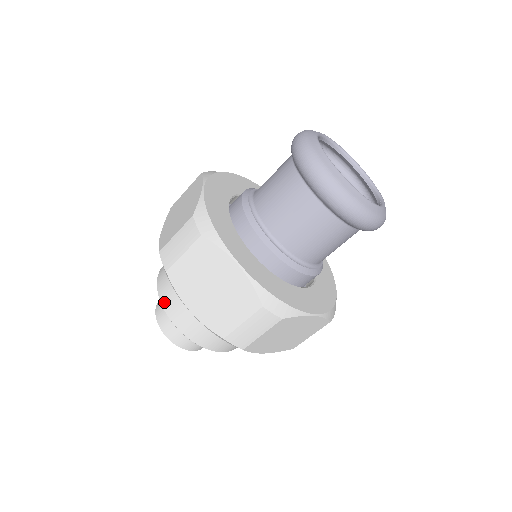
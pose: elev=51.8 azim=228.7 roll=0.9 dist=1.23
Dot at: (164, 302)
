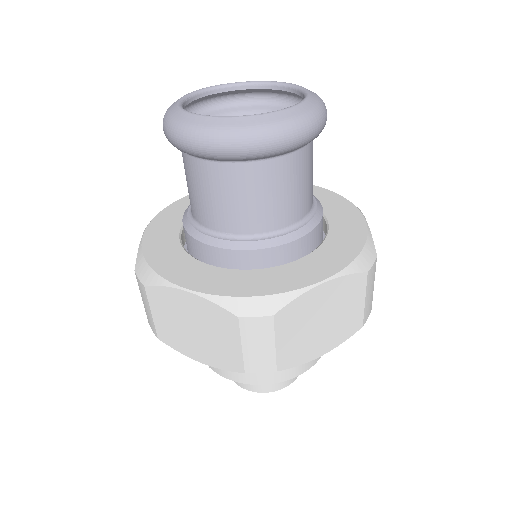
Dot at: occluded
